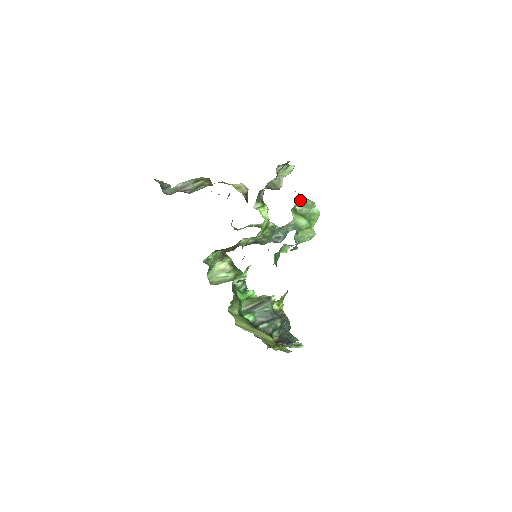
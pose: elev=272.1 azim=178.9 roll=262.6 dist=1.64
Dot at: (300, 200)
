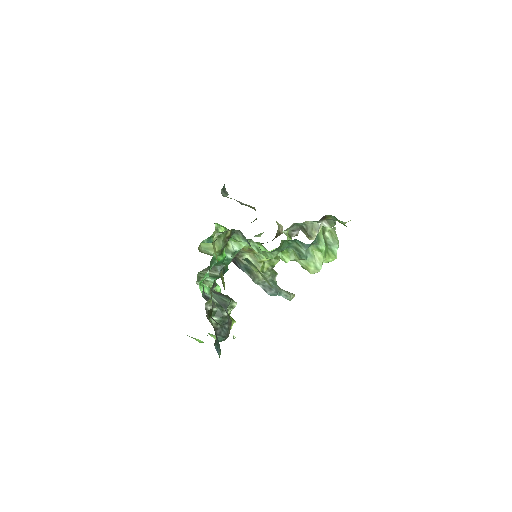
Dot at: (332, 230)
